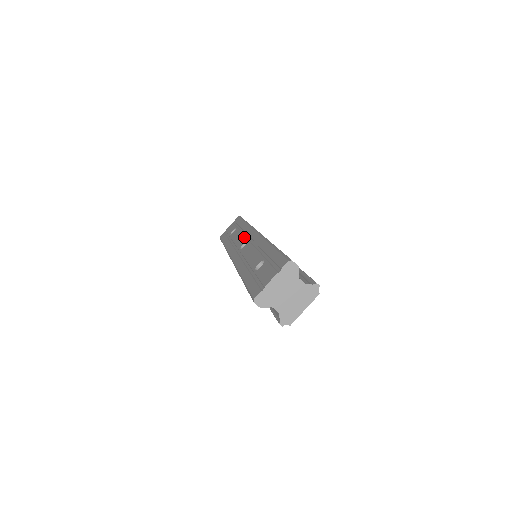
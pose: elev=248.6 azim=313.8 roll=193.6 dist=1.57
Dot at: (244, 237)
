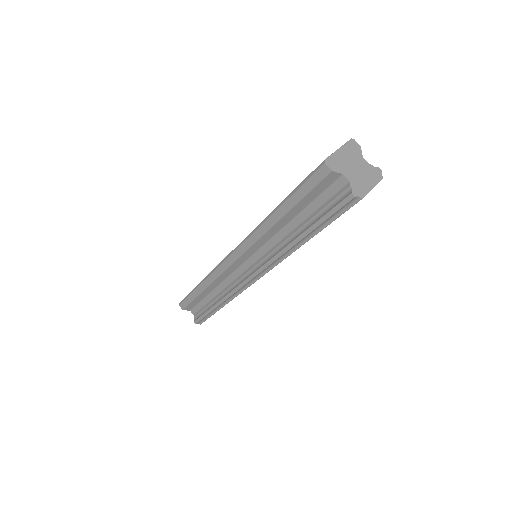
Dot at: occluded
